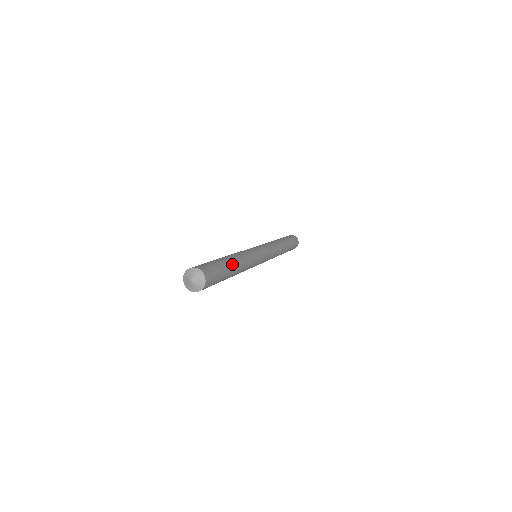
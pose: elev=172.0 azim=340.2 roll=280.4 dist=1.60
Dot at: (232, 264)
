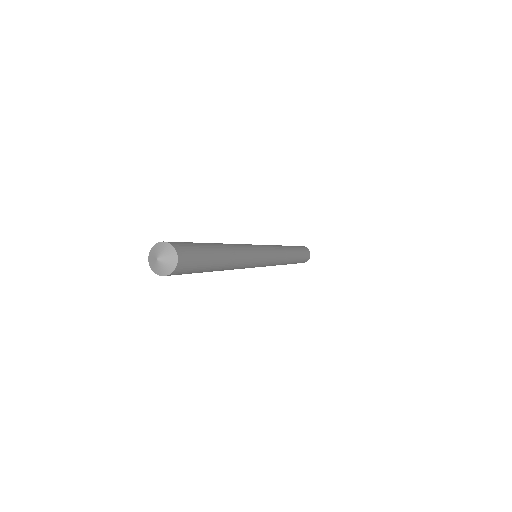
Dot at: (221, 252)
